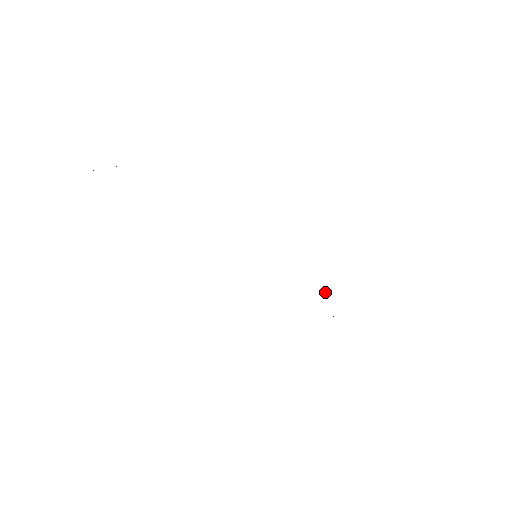
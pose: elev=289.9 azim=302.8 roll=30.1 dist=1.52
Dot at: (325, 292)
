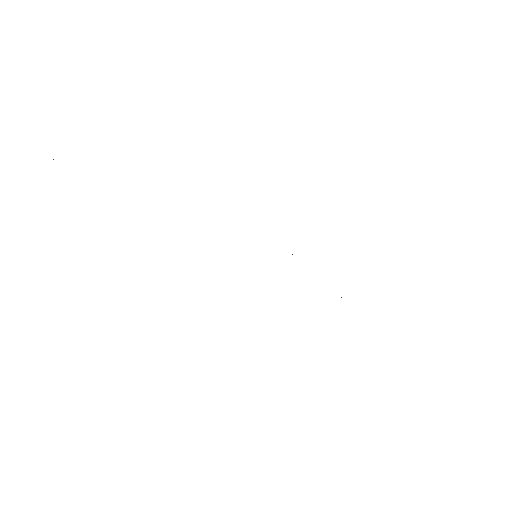
Dot at: (341, 297)
